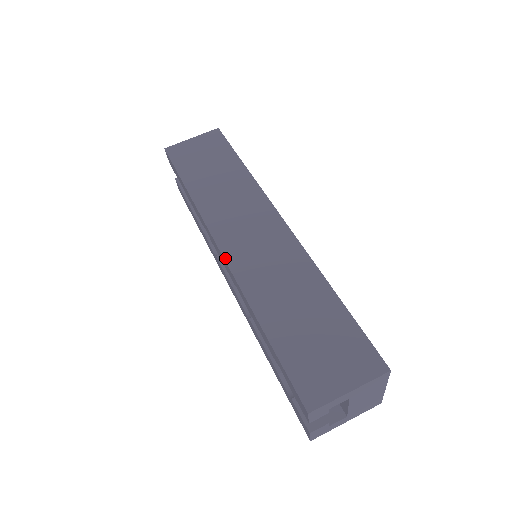
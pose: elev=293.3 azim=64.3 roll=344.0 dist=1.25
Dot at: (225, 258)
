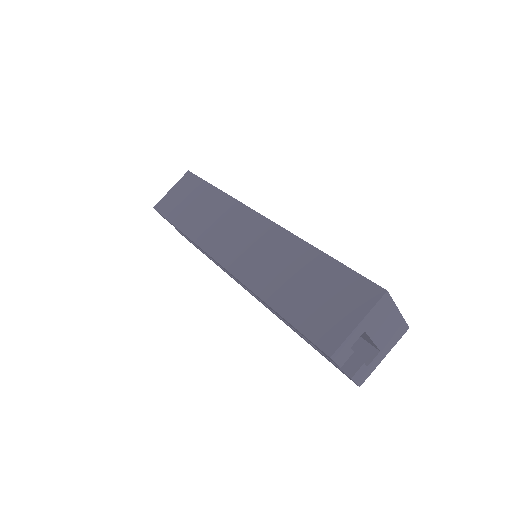
Dot at: (225, 268)
